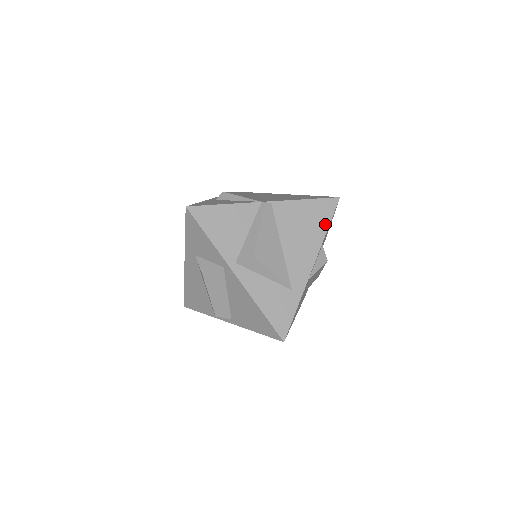
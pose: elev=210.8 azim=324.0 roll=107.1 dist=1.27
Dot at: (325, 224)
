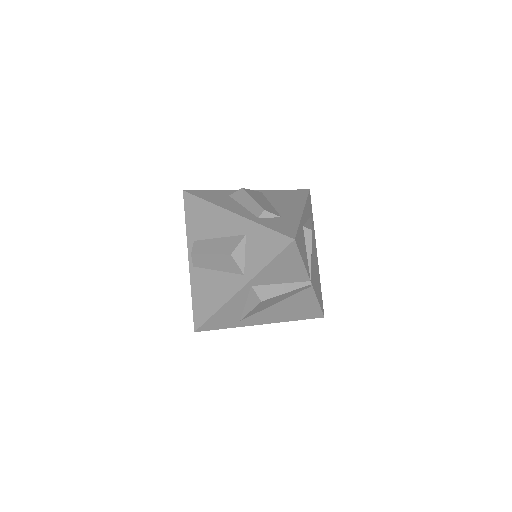
Dot at: (300, 318)
